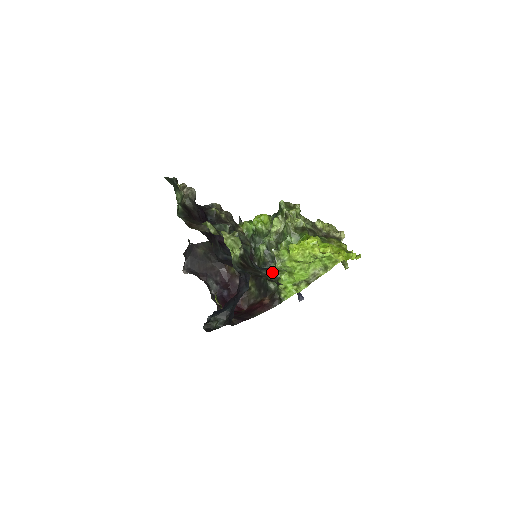
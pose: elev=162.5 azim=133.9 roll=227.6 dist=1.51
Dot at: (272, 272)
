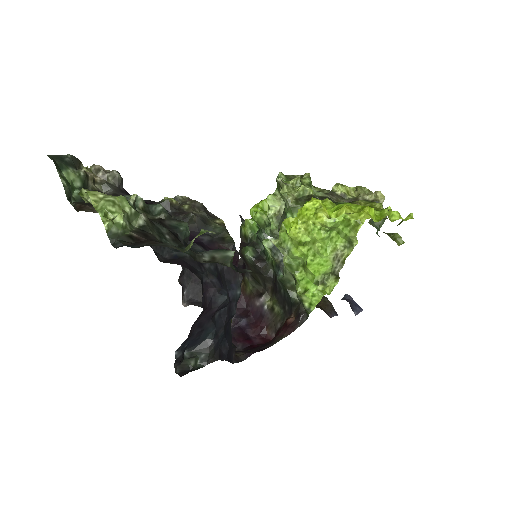
Dot at: occluded
